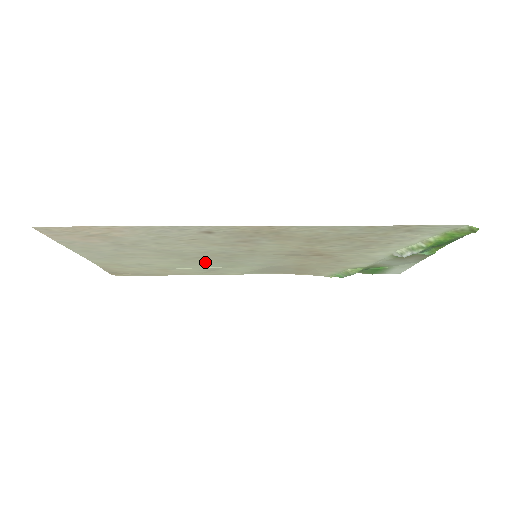
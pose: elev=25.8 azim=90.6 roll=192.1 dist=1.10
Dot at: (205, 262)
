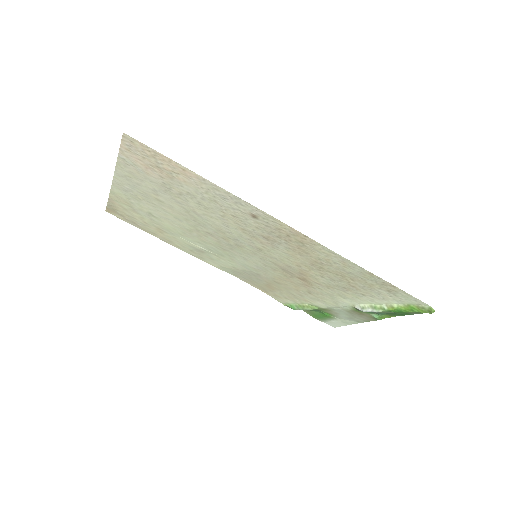
Dot at: (206, 240)
